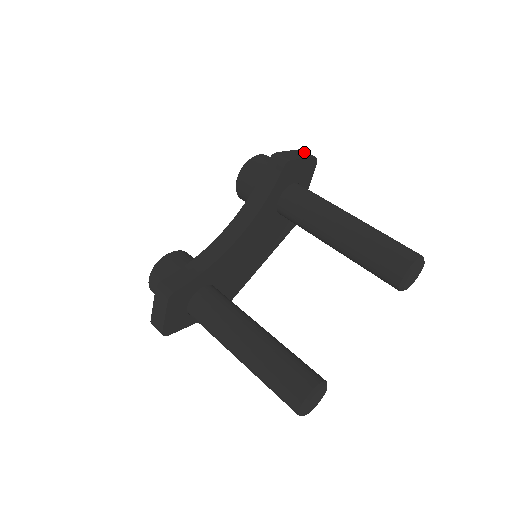
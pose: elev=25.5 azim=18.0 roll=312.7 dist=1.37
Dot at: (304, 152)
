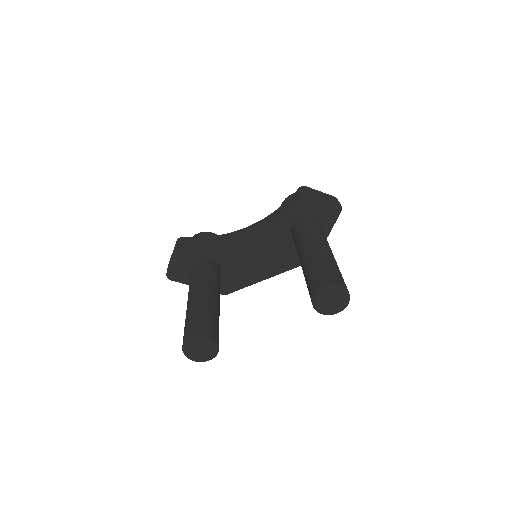
Dot at: (334, 198)
